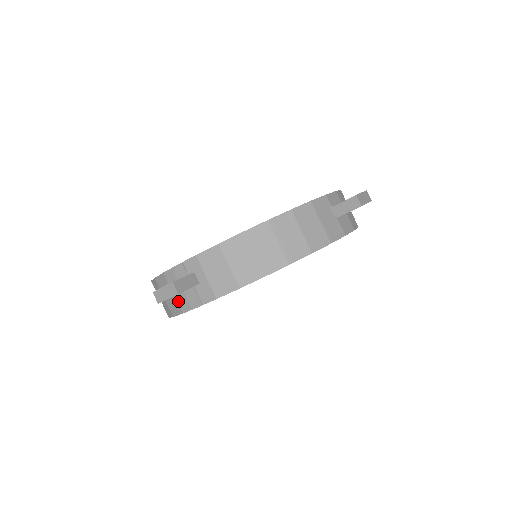
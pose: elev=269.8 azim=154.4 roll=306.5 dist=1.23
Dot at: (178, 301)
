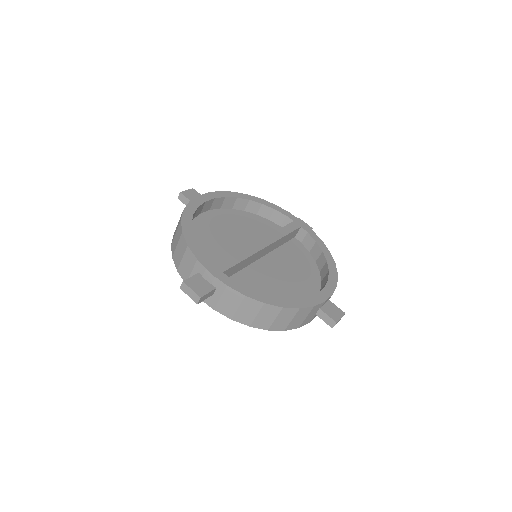
Dot at: occluded
